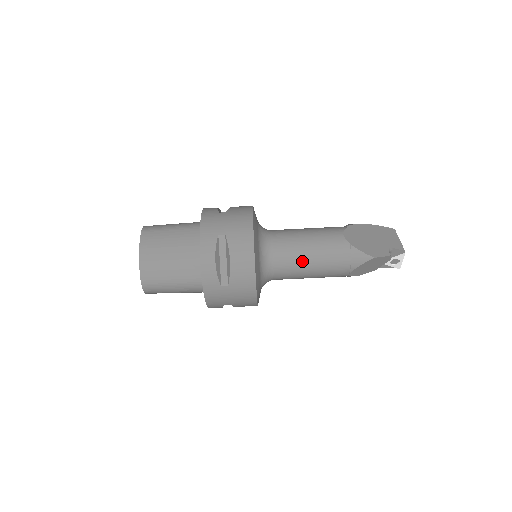
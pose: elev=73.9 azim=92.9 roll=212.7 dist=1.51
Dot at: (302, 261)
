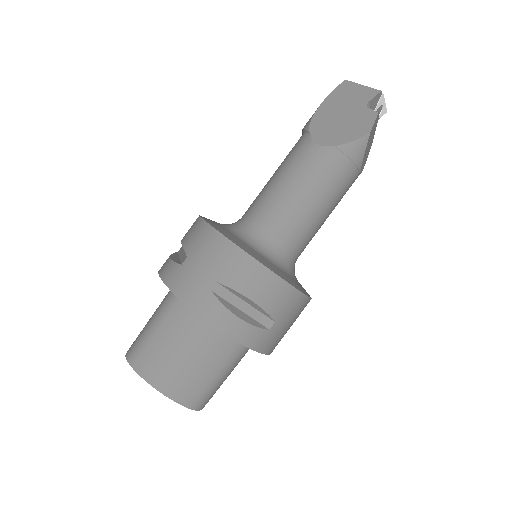
Dot at: (309, 215)
